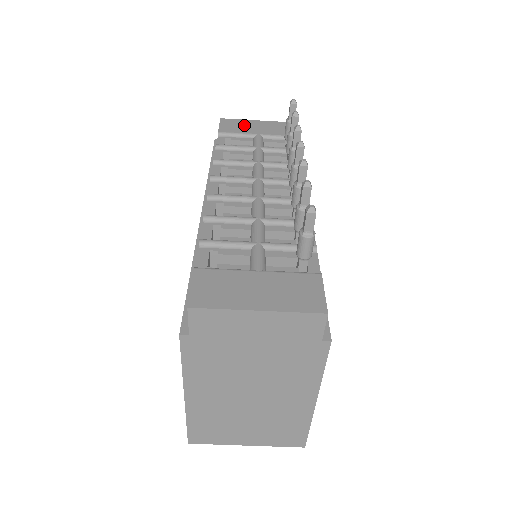
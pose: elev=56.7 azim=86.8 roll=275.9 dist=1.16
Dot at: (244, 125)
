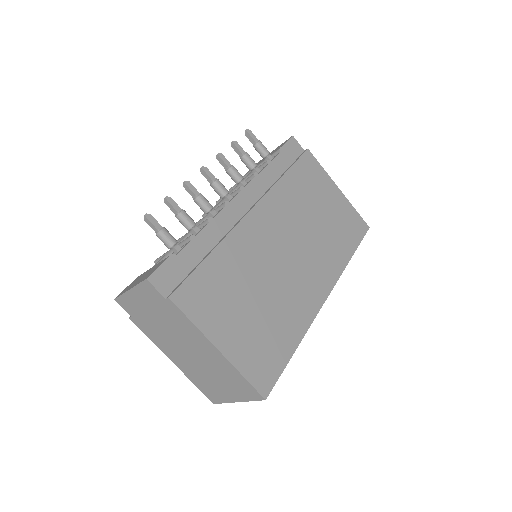
Dot at: (260, 161)
